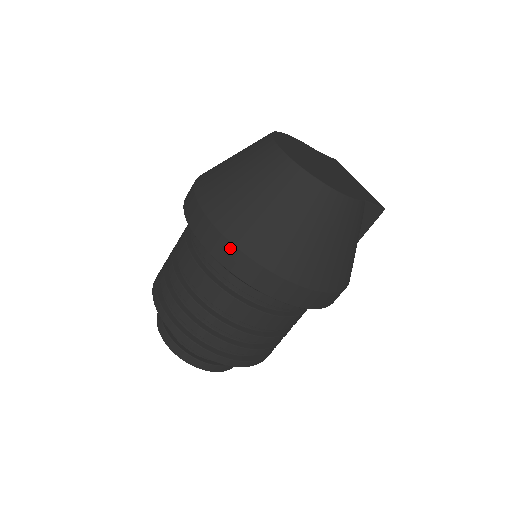
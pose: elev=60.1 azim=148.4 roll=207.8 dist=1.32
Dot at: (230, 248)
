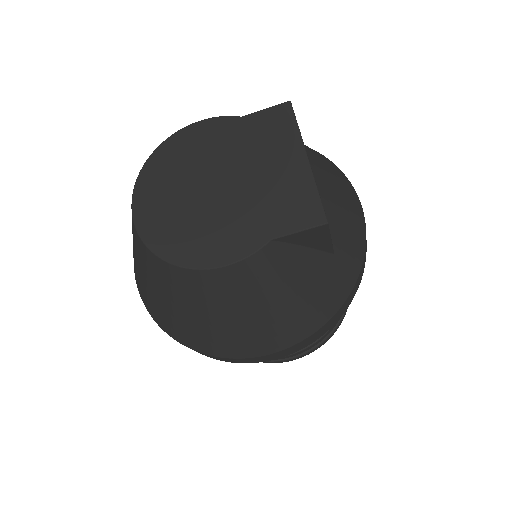
Dot at: (159, 325)
